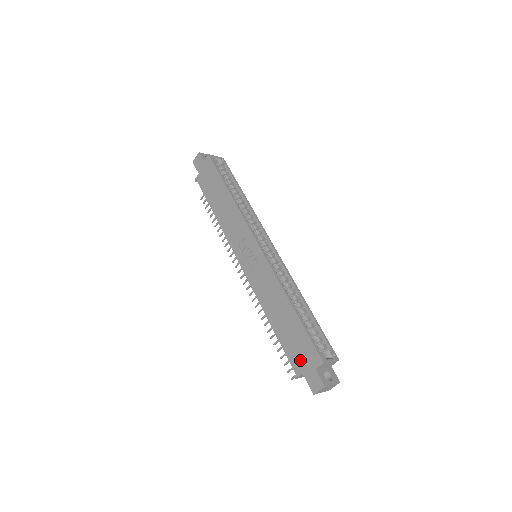
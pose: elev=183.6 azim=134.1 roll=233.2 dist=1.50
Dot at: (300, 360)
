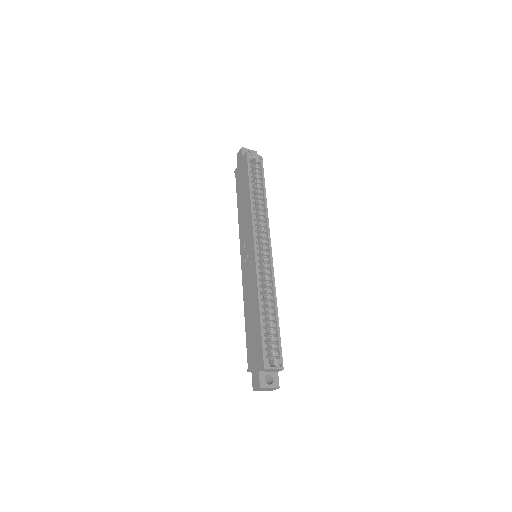
Dot at: (253, 358)
